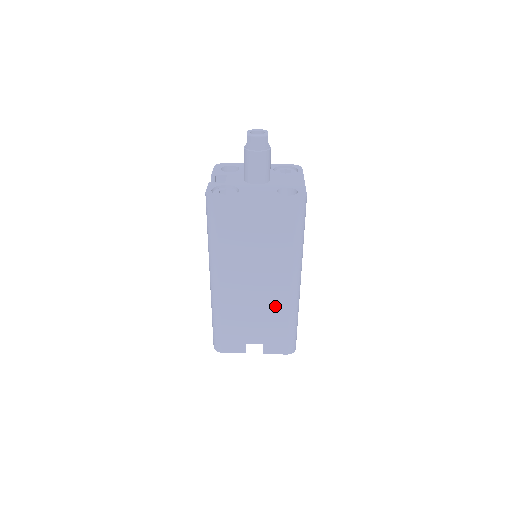
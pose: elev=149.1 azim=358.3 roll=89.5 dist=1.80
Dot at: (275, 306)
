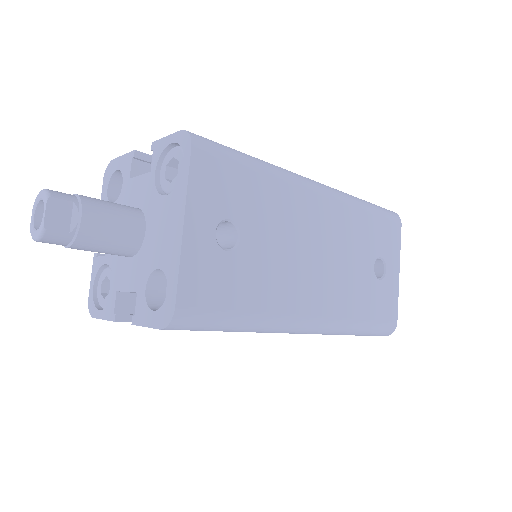
Dot at: occluded
